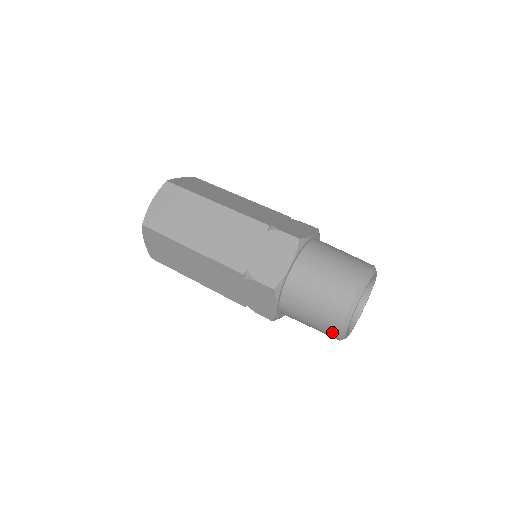
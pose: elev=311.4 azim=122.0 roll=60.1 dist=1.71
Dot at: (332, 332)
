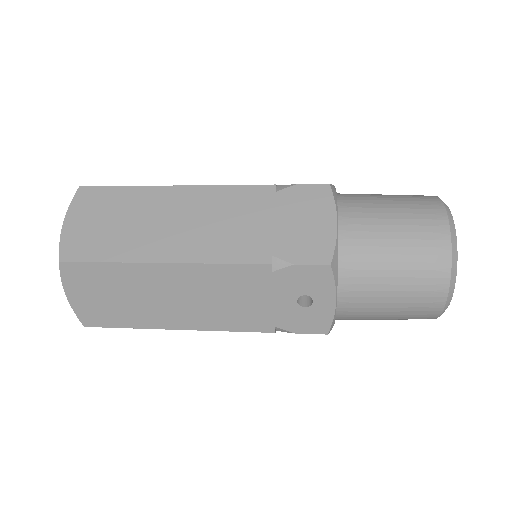
Dot at: (437, 234)
